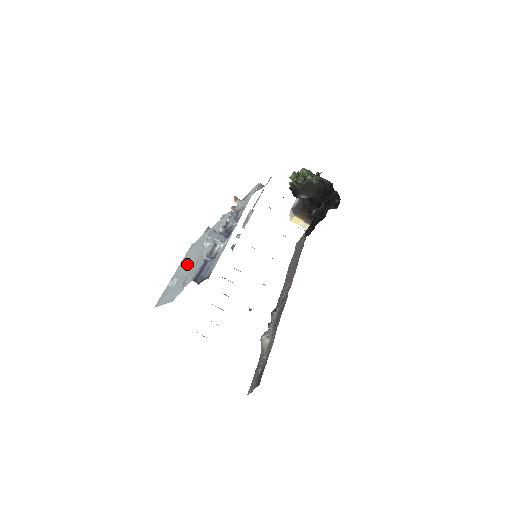
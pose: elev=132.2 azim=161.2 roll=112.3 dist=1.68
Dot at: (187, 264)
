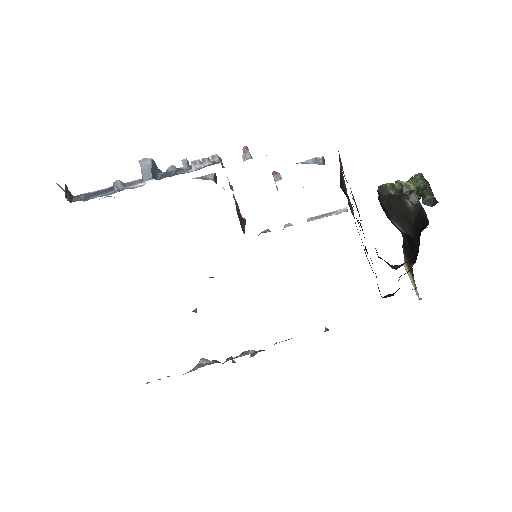
Dot at: occluded
